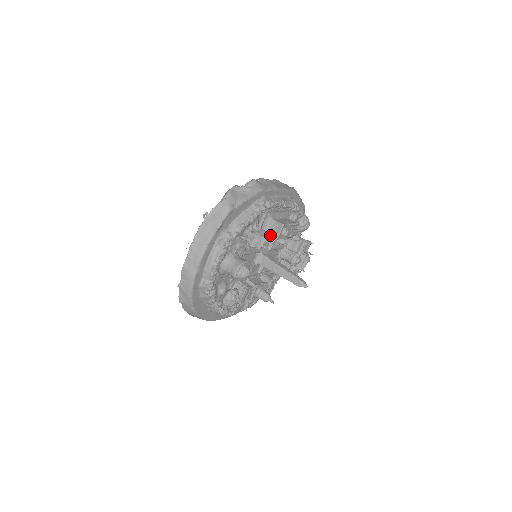
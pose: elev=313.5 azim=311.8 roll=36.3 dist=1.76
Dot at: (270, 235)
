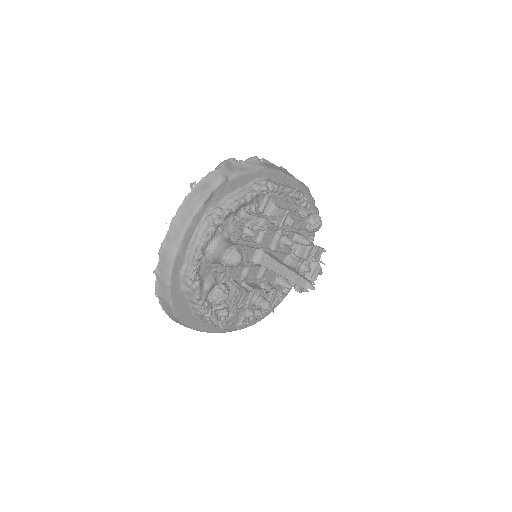
Dot at: (270, 217)
